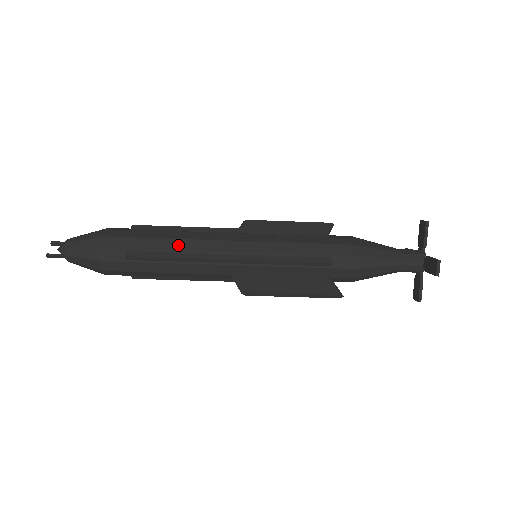
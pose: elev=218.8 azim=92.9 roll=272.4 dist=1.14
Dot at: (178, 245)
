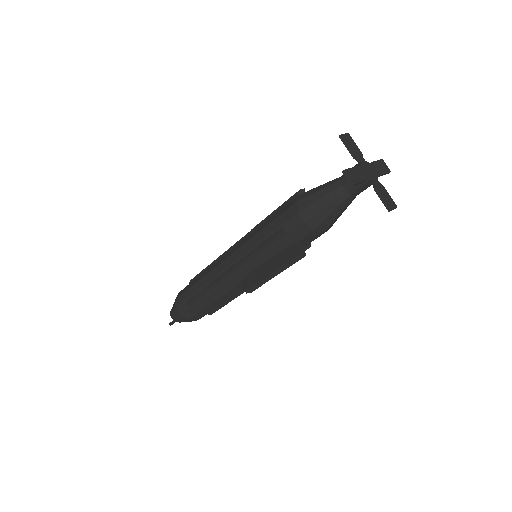
Dot at: (205, 281)
